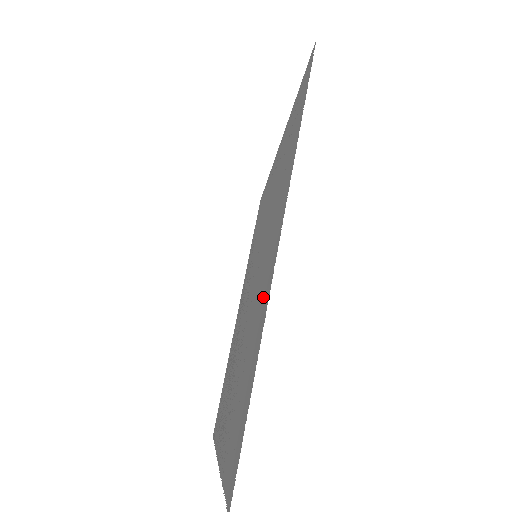
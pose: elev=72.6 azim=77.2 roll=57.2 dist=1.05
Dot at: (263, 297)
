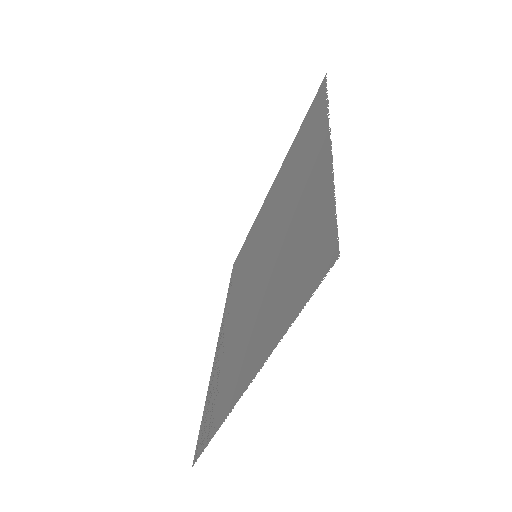
Dot at: (314, 184)
